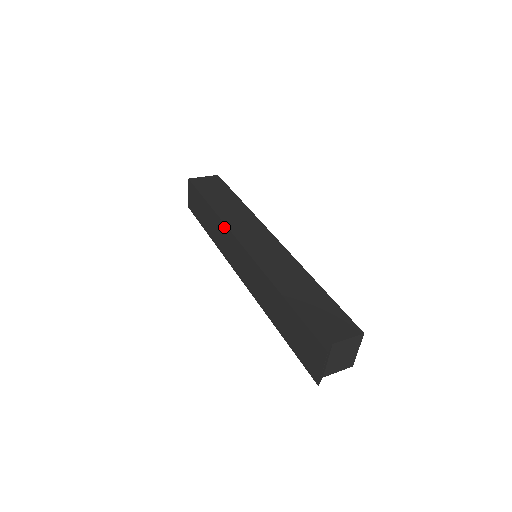
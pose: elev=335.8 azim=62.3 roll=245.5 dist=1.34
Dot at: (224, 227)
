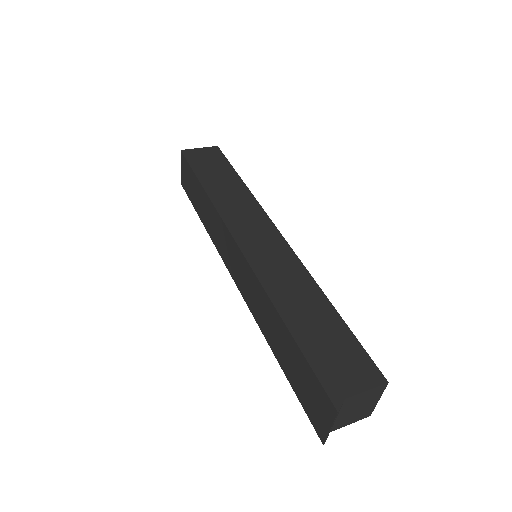
Dot at: (218, 217)
